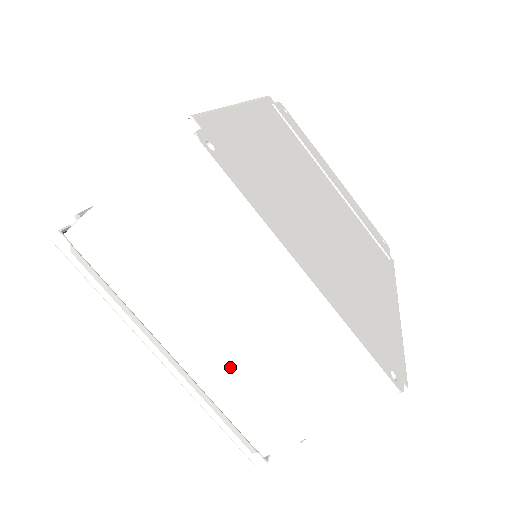
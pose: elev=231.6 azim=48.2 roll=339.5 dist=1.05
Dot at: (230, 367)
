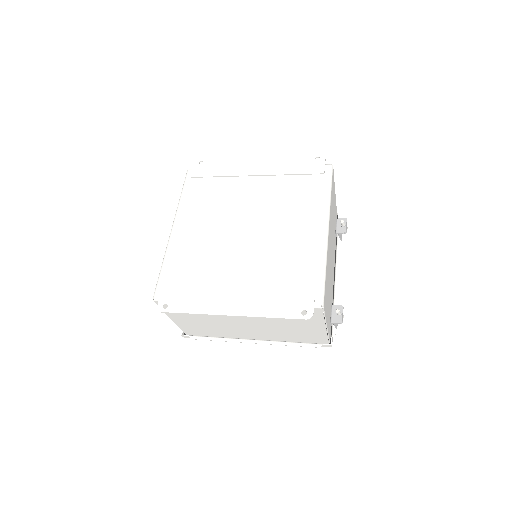
Dot at: (272, 332)
